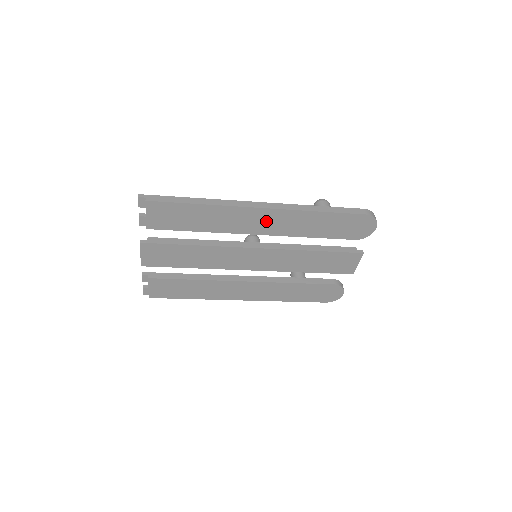
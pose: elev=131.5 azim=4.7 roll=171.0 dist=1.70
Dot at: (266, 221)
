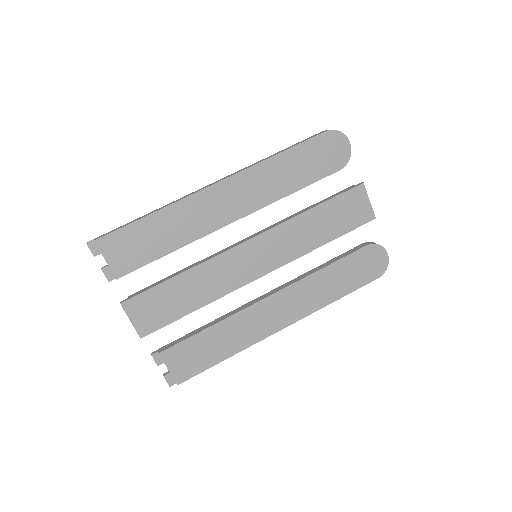
Dot at: (231, 198)
